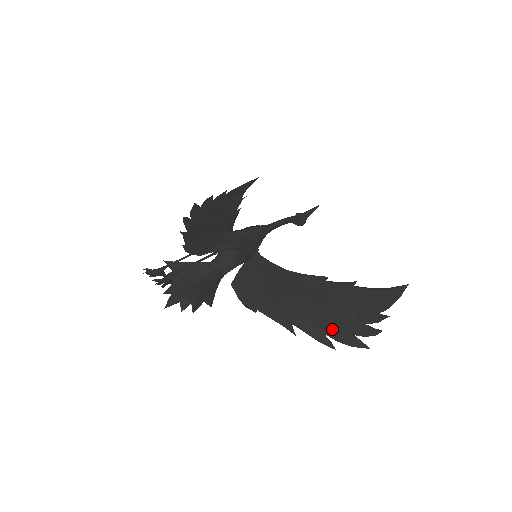
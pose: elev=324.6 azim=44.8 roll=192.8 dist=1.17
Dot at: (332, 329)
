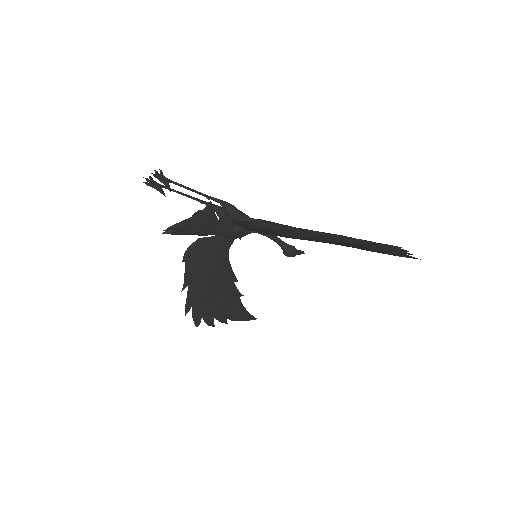
Dot at: occluded
